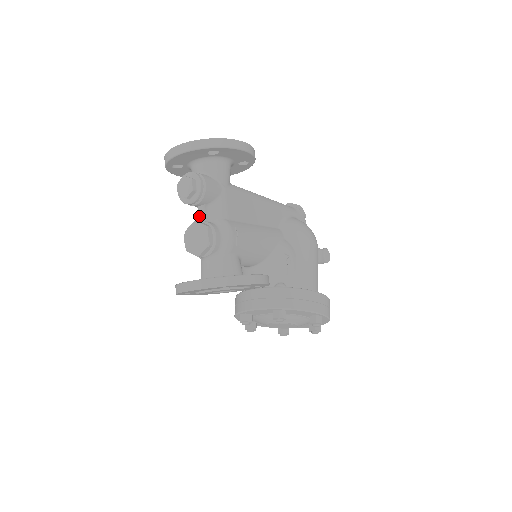
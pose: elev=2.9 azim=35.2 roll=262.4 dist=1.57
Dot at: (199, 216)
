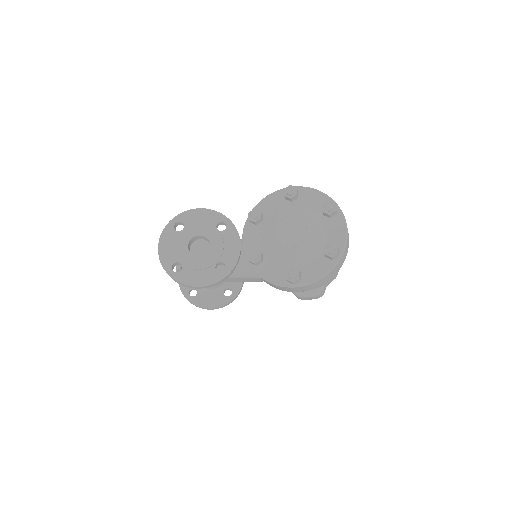
Dot at: occluded
